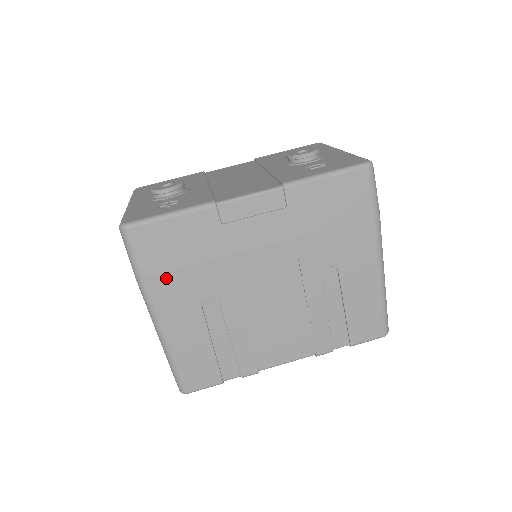
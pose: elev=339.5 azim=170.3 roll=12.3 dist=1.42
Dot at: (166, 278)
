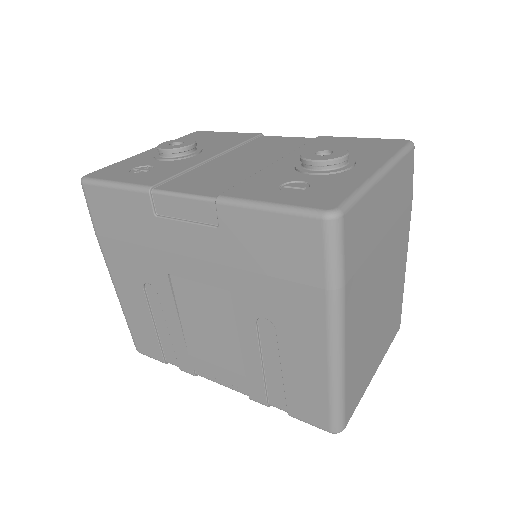
Dot at: (113, 244)
